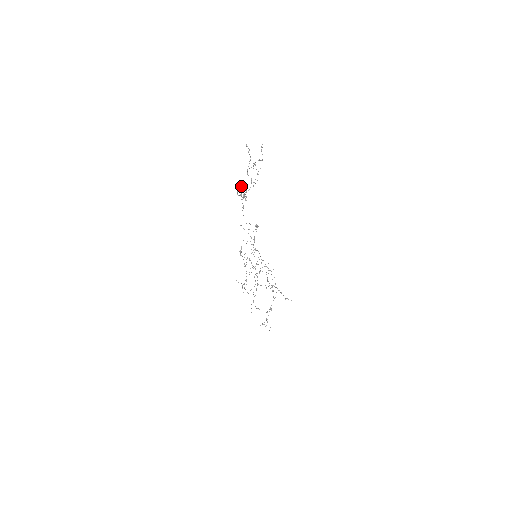
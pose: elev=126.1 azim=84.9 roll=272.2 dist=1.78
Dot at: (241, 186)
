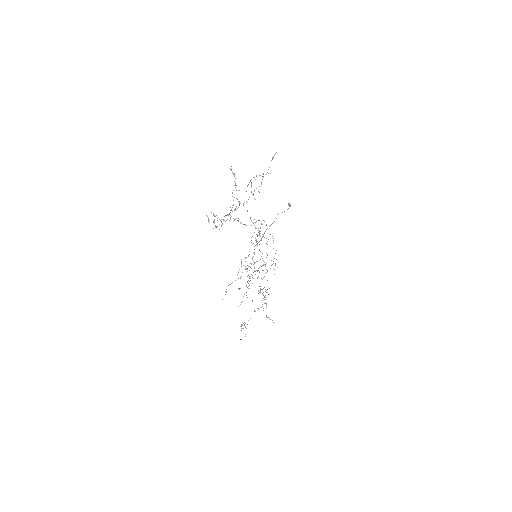
Dot at: (213, 215)
